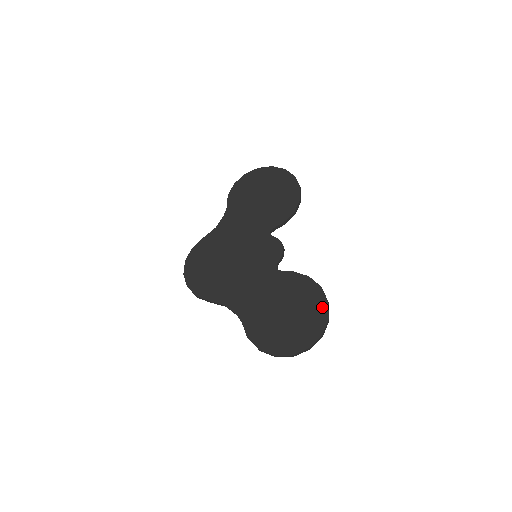
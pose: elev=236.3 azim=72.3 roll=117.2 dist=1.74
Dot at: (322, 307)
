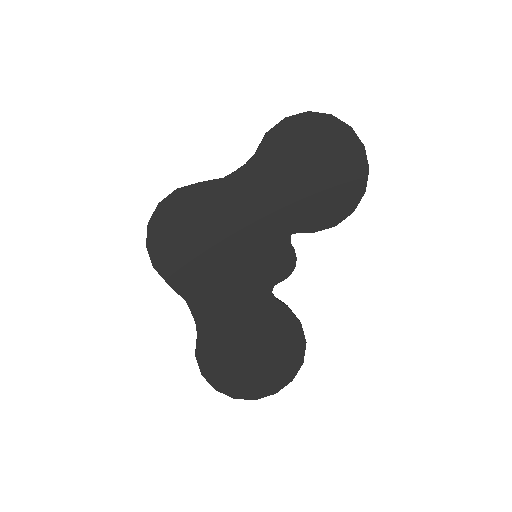
Dot at: (294, 366)
